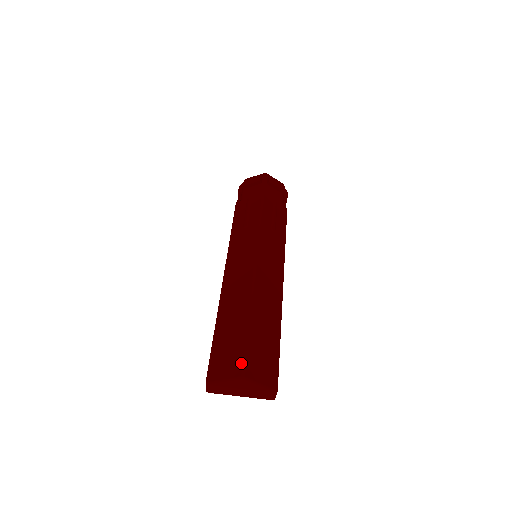
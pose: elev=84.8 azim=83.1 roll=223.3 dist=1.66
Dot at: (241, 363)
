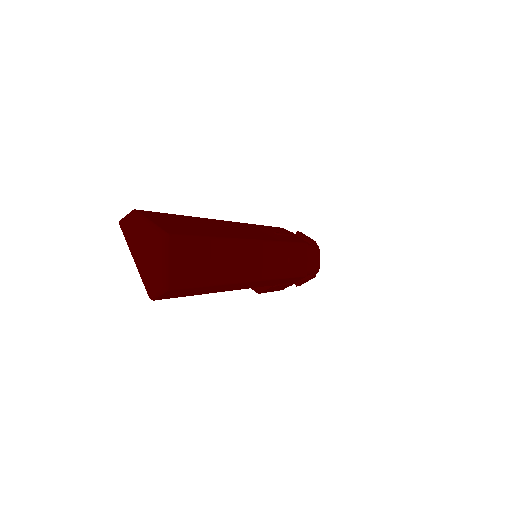
Dot at: (179, 232)
